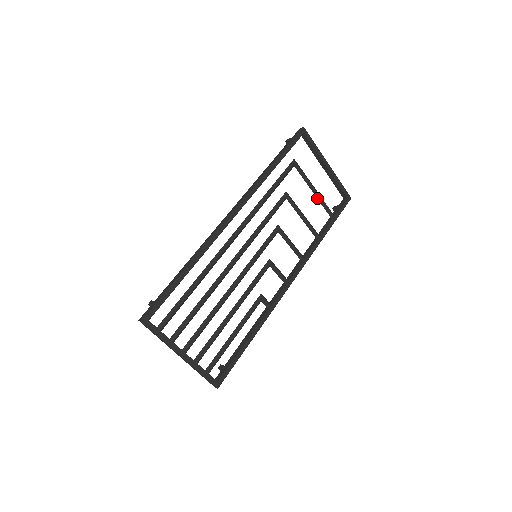
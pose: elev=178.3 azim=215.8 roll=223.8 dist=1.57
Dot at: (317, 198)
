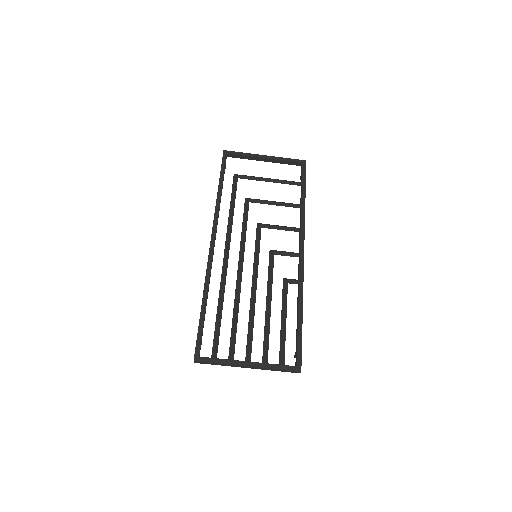
Dot at: occluded
